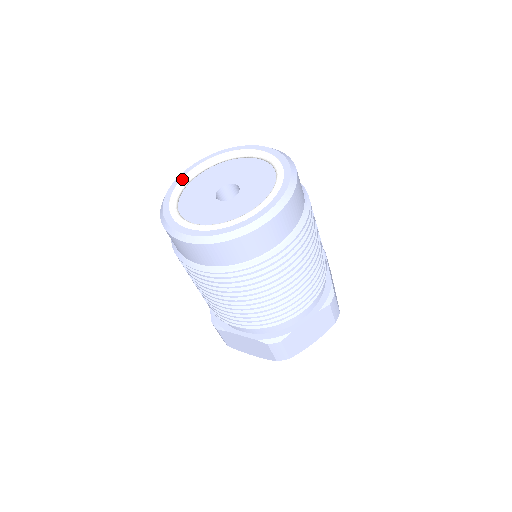
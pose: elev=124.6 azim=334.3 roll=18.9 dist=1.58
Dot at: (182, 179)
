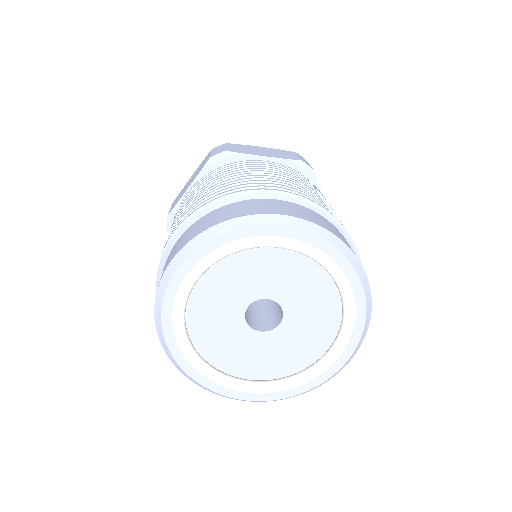
Dot at: (178, 311)
